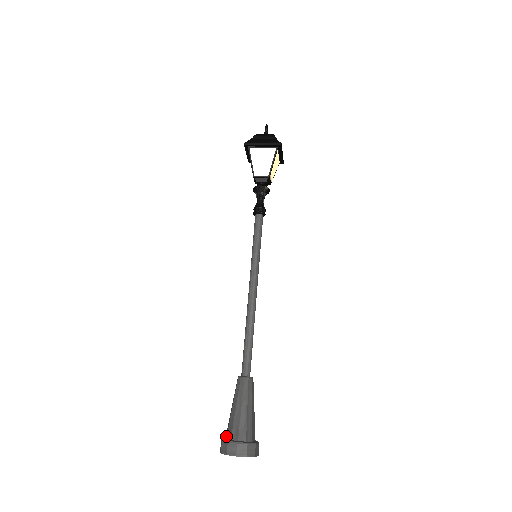
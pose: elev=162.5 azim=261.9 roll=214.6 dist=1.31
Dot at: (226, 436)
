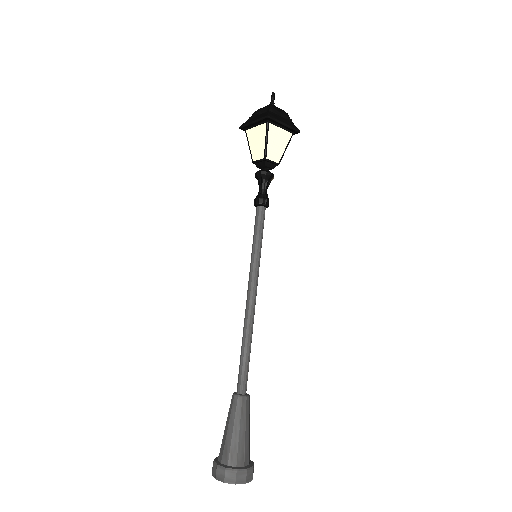
Dot at: (227, 463)
